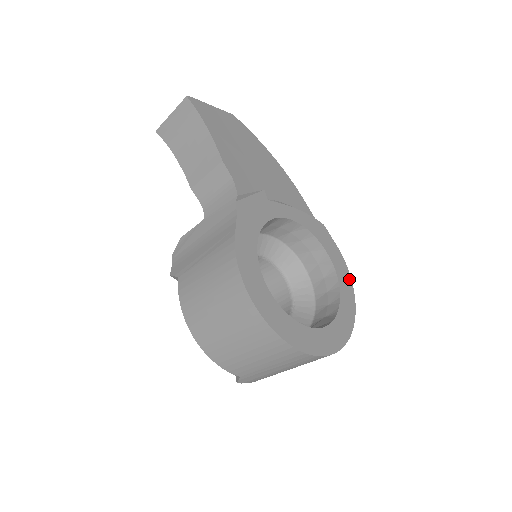
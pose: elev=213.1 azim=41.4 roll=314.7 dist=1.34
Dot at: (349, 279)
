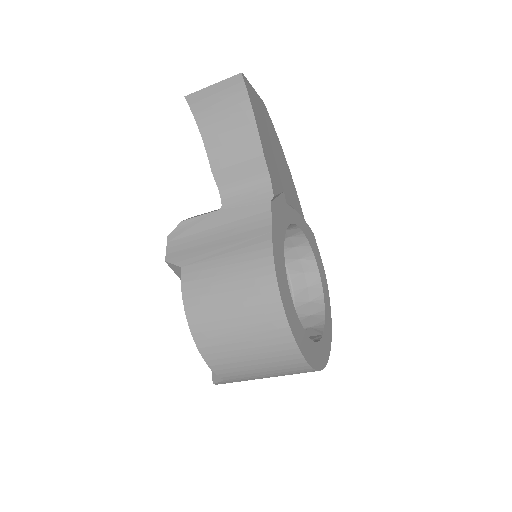
Dot at: (328, 291)
